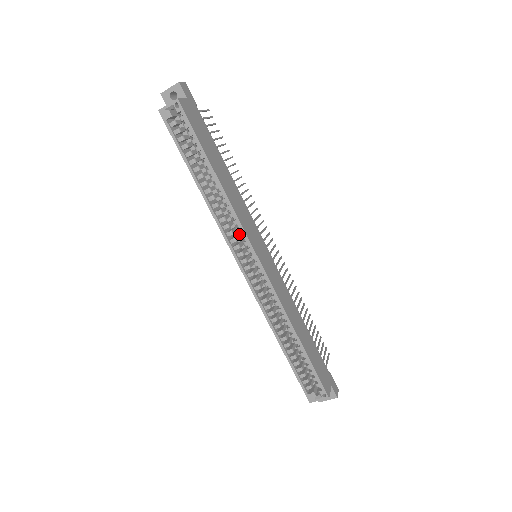
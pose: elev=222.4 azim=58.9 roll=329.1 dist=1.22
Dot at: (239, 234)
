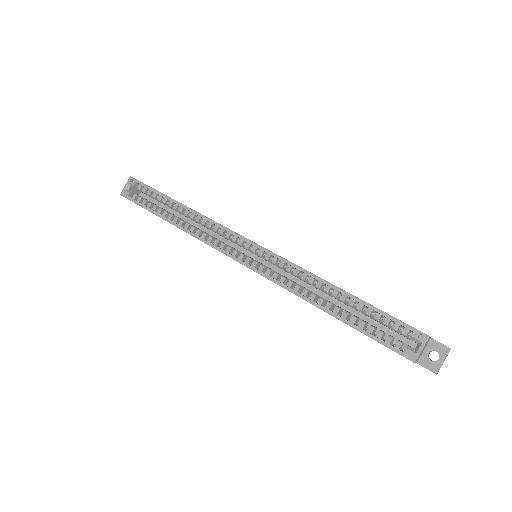
Dot at: occluded
